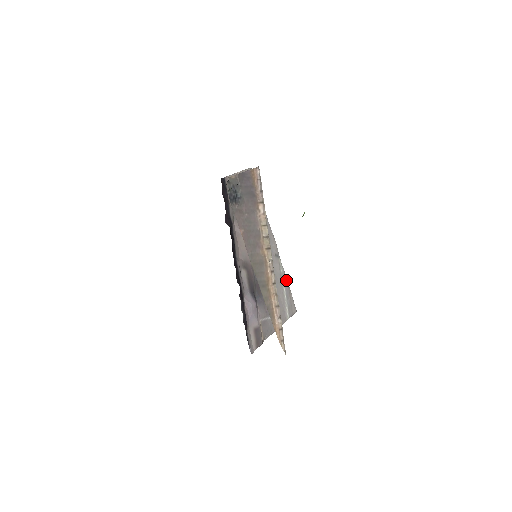
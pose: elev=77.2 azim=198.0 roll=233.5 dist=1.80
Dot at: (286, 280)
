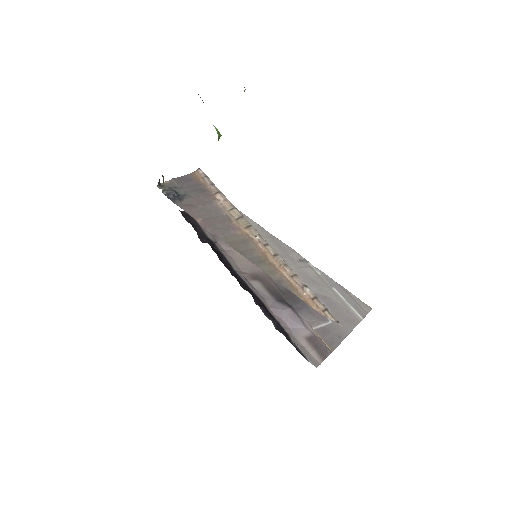
Dot at: (332, 281)
